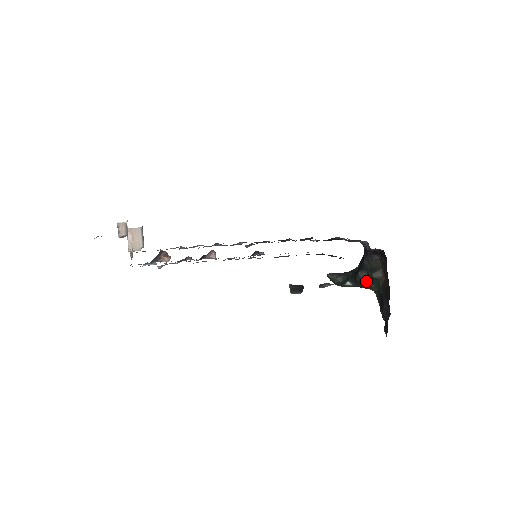
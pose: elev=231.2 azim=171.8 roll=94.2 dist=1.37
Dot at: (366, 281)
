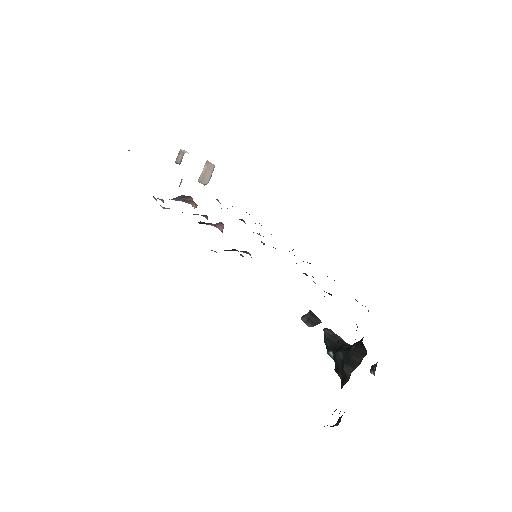
Dot at: (338, 366)
